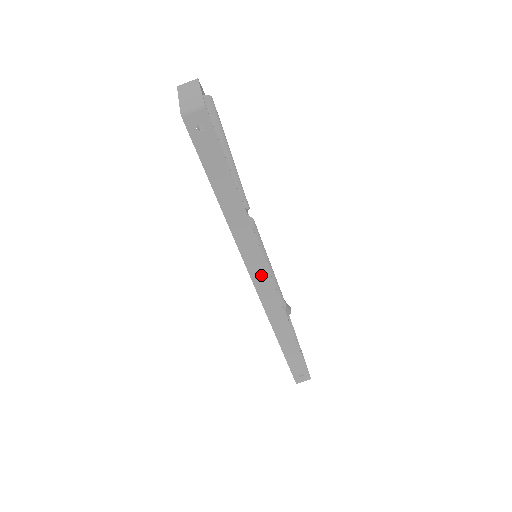
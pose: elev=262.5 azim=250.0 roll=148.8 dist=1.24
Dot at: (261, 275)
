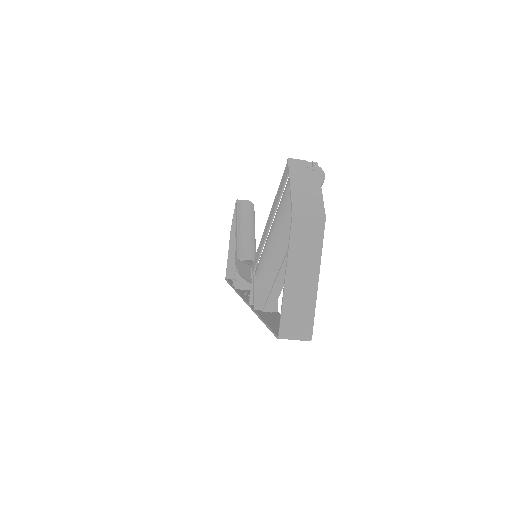
Dot at: occluded
